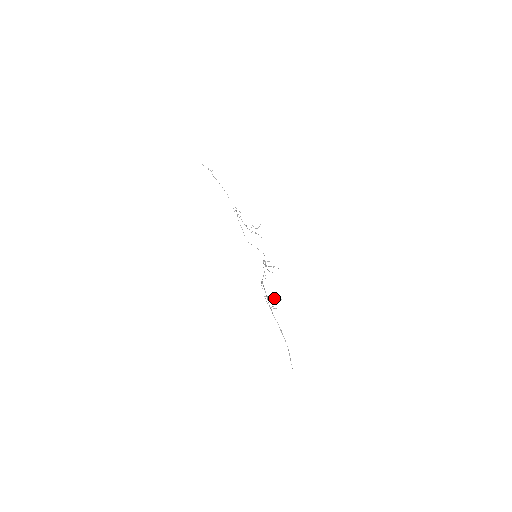
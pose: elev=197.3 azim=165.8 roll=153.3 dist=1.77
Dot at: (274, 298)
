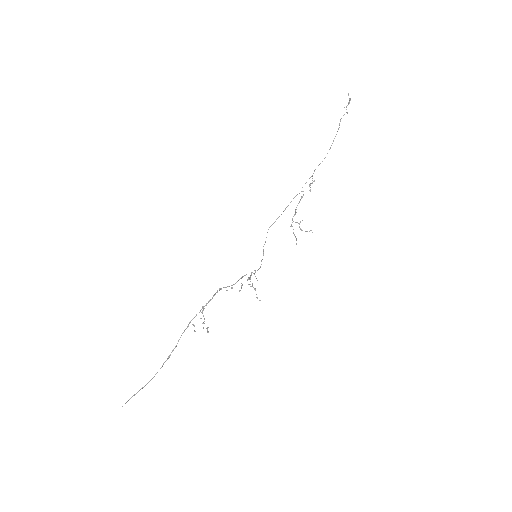
Dot at: occluded
